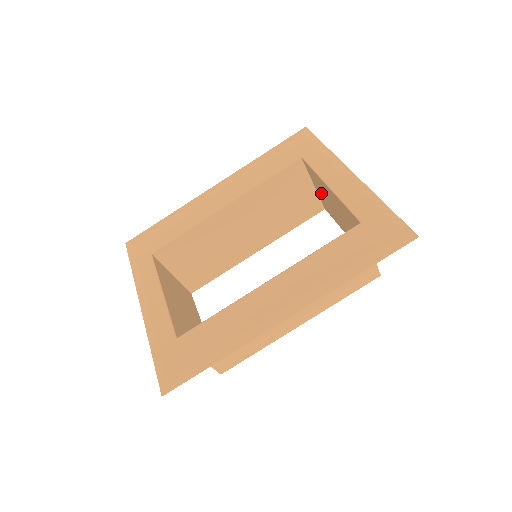
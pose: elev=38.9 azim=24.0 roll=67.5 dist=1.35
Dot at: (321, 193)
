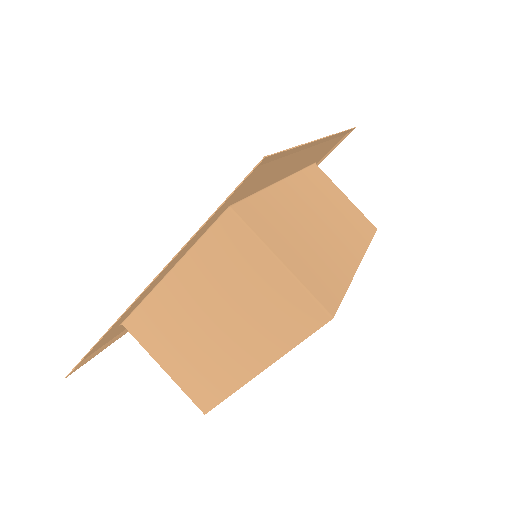
Dot at: occluded
